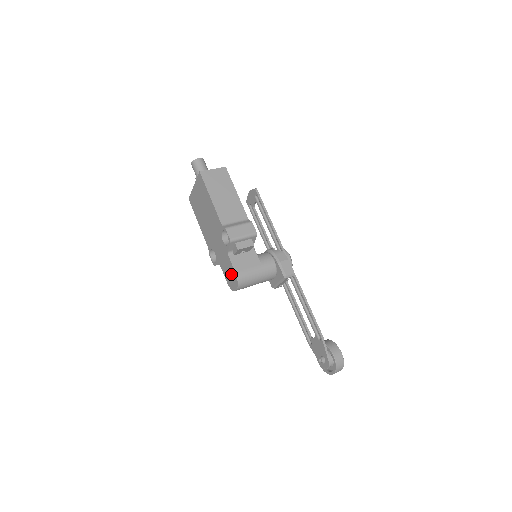
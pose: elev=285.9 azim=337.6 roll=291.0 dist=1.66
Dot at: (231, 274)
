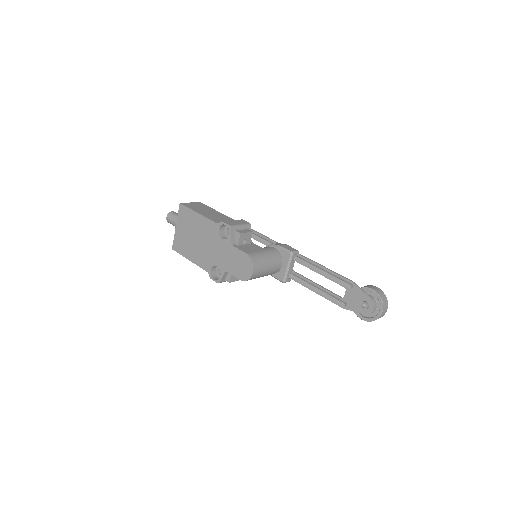
Dot at: (242, 262)
